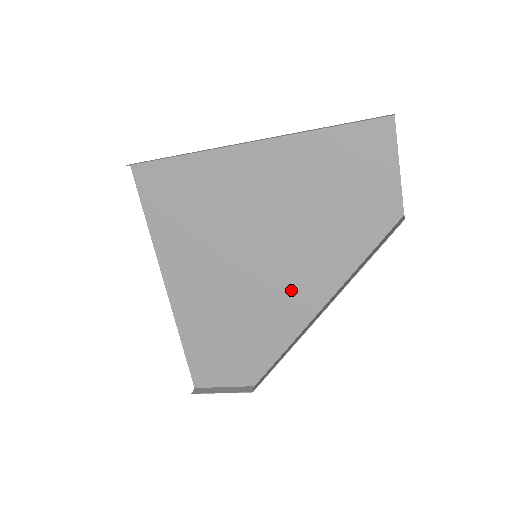
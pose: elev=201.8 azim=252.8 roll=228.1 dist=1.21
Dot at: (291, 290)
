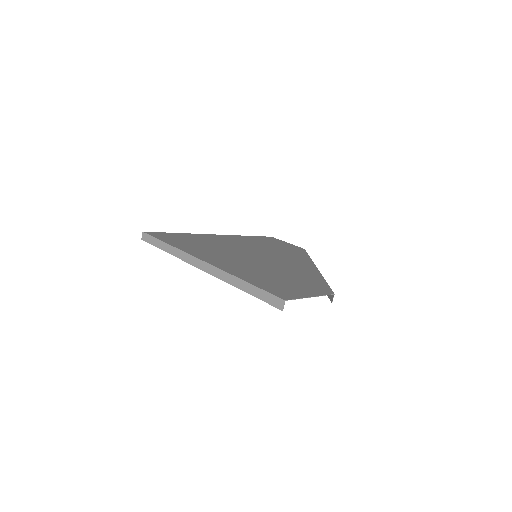
Dot at: (290, 262)
